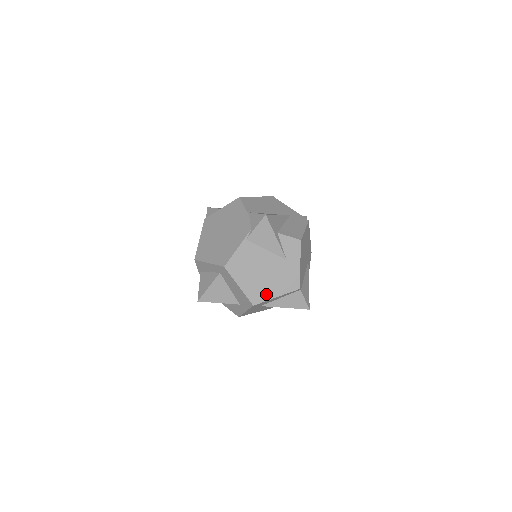
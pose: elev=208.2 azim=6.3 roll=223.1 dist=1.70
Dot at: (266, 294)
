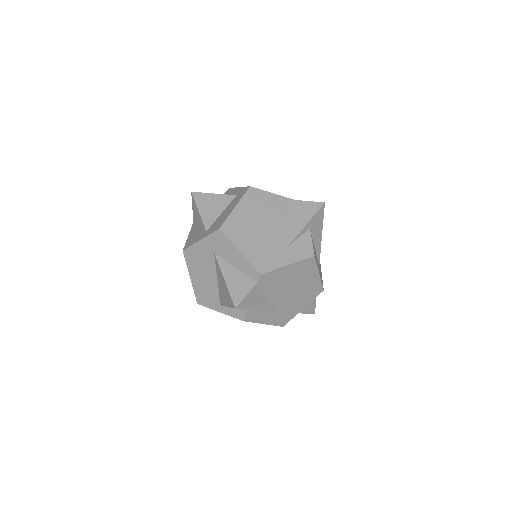
Dot at: (239, 238)
